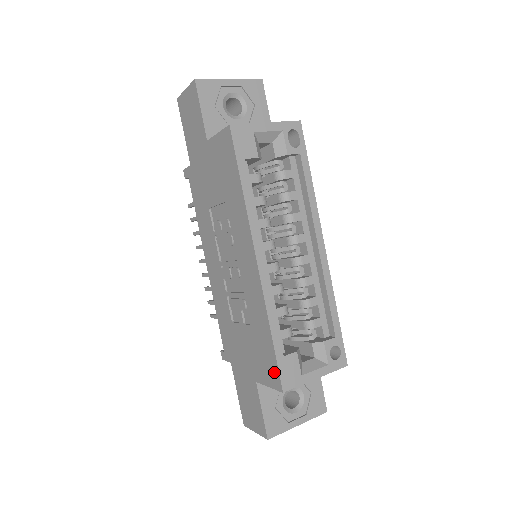
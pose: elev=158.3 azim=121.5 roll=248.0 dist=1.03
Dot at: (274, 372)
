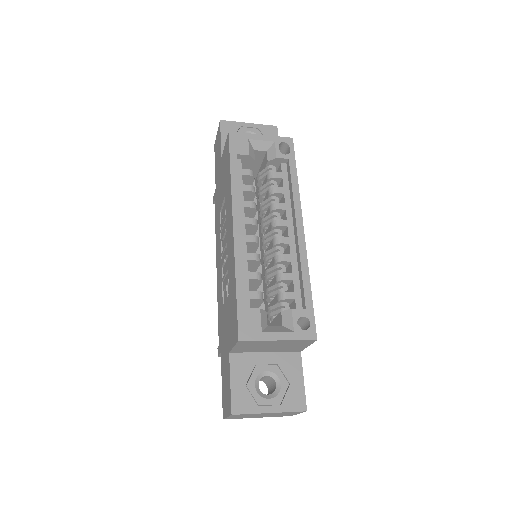
Dot at: (236, 325)
